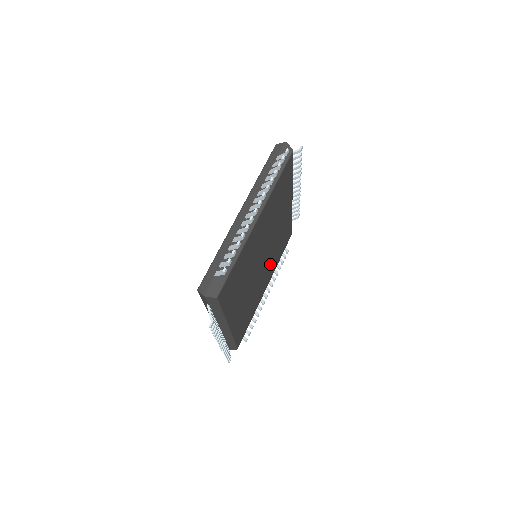
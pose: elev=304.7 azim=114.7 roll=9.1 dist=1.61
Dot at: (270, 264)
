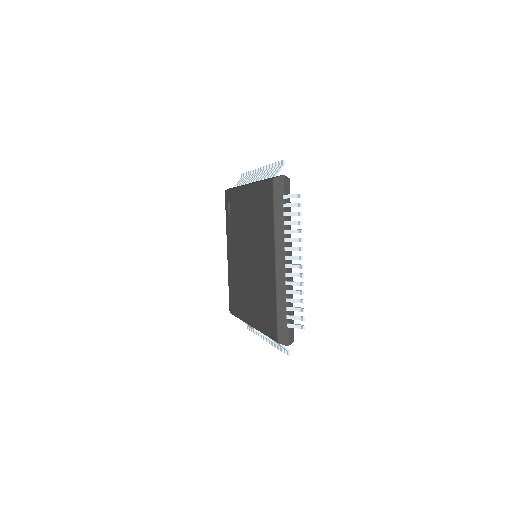
Dot at: occluded
